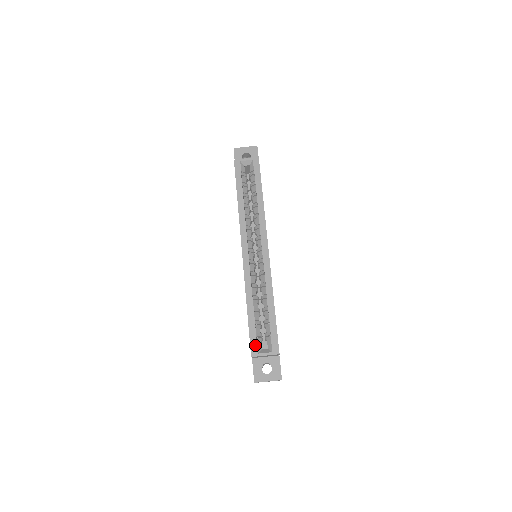
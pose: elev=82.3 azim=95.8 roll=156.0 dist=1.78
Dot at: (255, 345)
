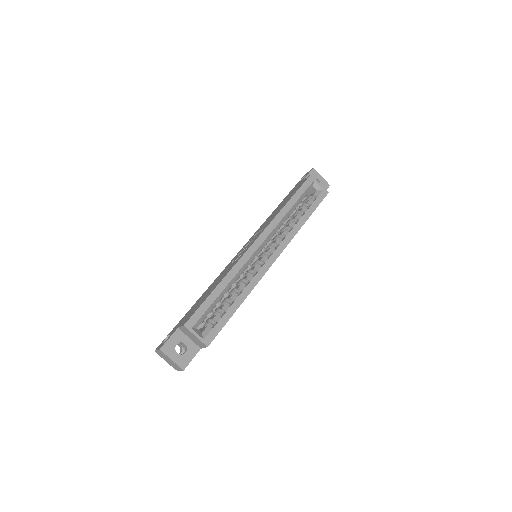
Dot at: (196, 319)
